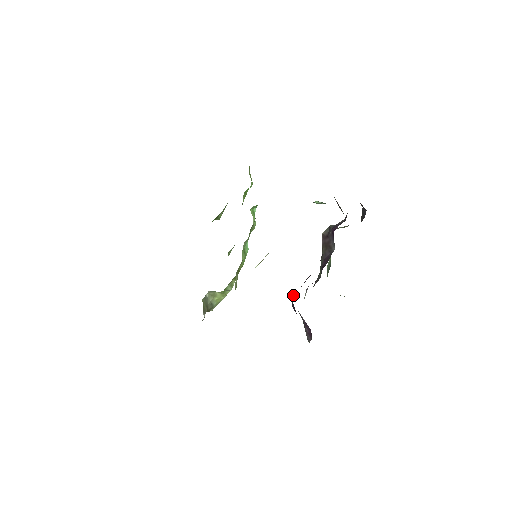
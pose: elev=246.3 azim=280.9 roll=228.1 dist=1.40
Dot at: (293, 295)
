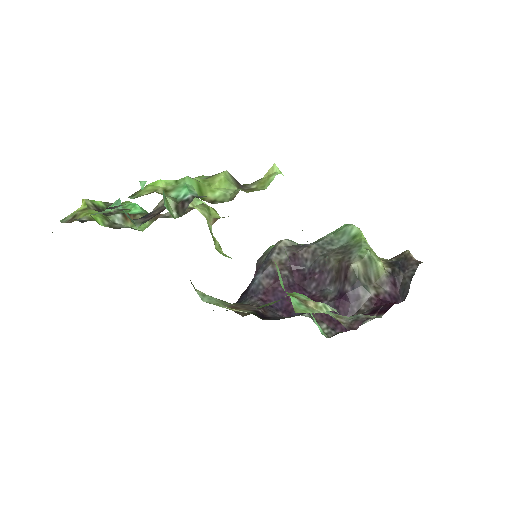
Dot at: (252, 294)
